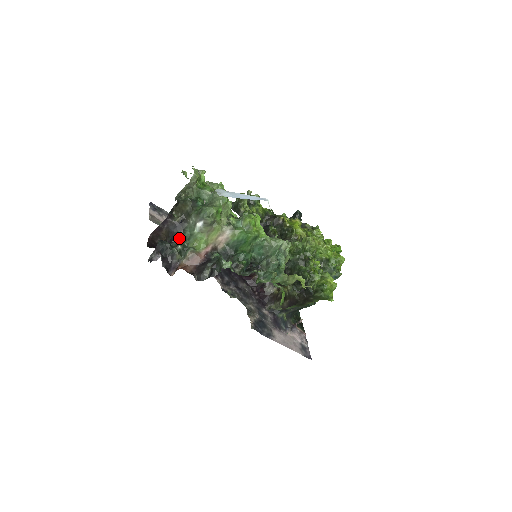
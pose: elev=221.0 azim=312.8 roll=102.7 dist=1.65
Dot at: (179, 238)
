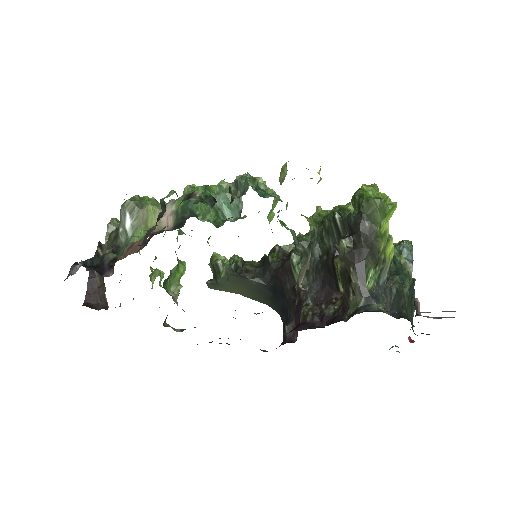
Dot at: occluded
